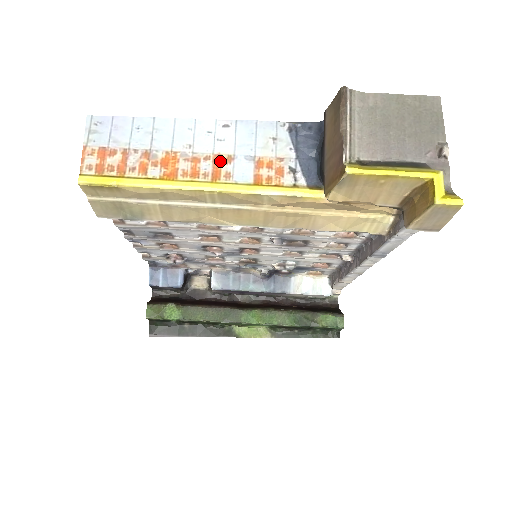
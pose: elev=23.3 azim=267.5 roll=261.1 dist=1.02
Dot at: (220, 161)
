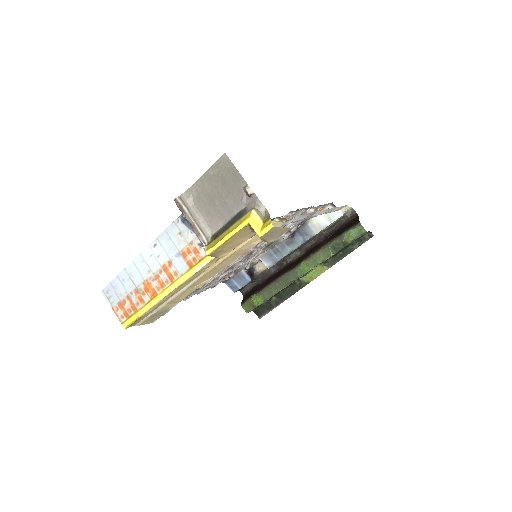
Dot at: (167, 268)
